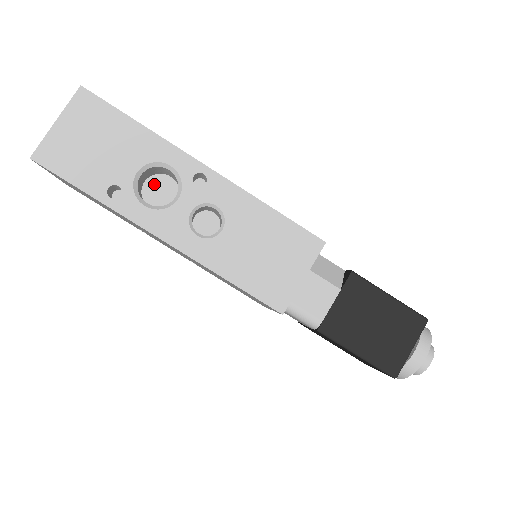
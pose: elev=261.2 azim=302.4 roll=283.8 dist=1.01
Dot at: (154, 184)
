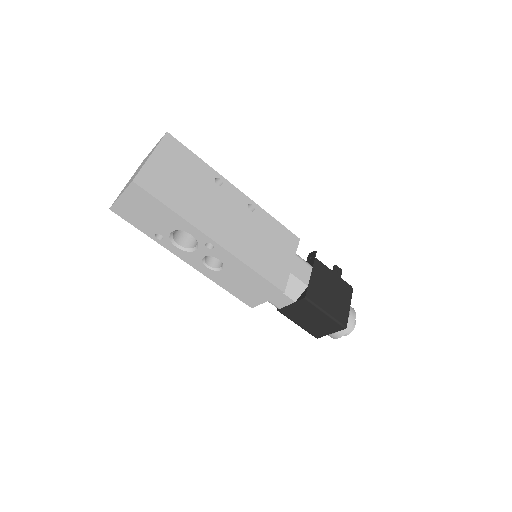
Dot at: occluded
